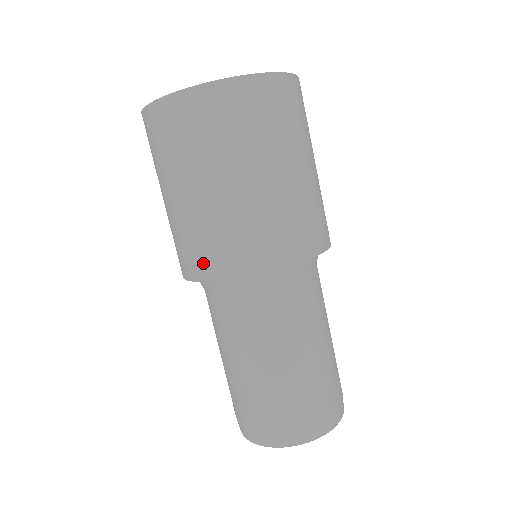
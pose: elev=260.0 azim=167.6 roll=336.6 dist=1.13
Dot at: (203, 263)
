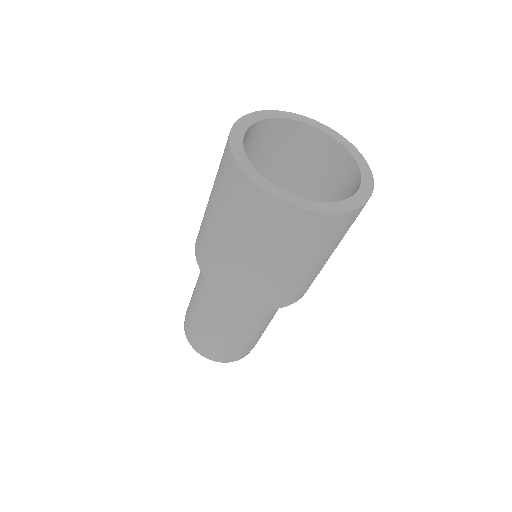
Dot at: (262, 301)
